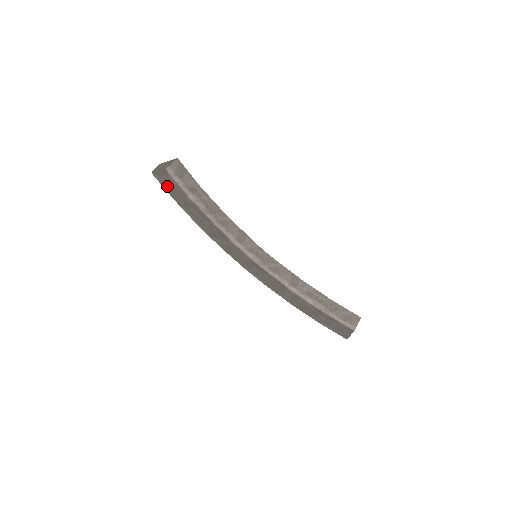
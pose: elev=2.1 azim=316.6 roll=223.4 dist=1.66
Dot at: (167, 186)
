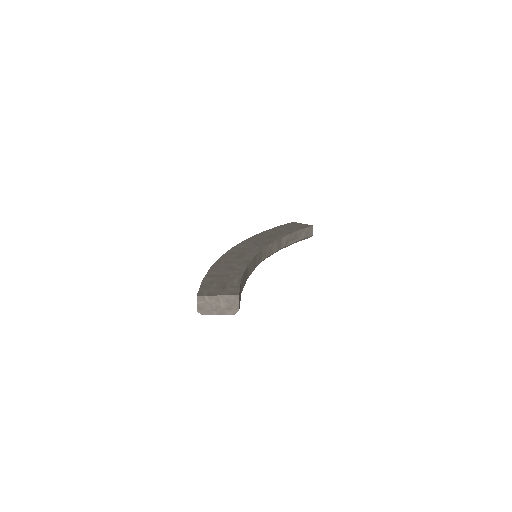
Dot at: occluded
